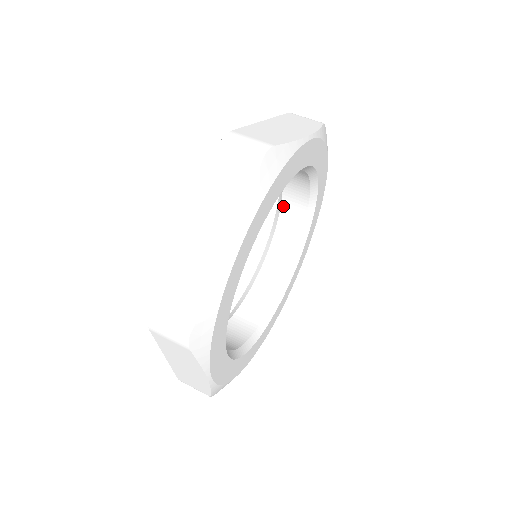
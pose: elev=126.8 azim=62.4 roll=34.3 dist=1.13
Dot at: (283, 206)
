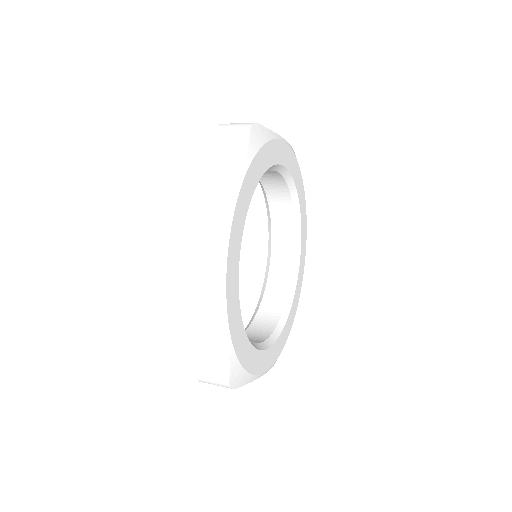
Dot at: (273, 239)
